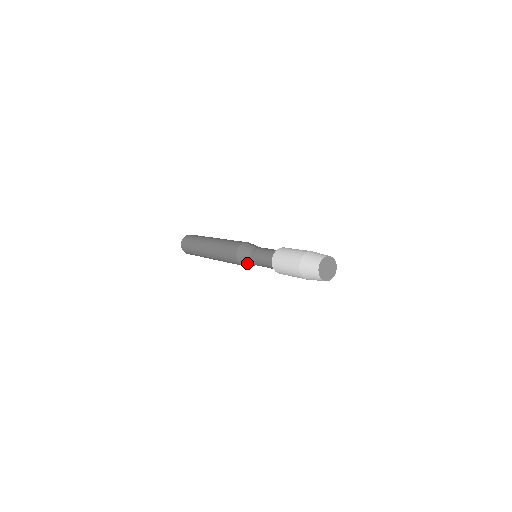
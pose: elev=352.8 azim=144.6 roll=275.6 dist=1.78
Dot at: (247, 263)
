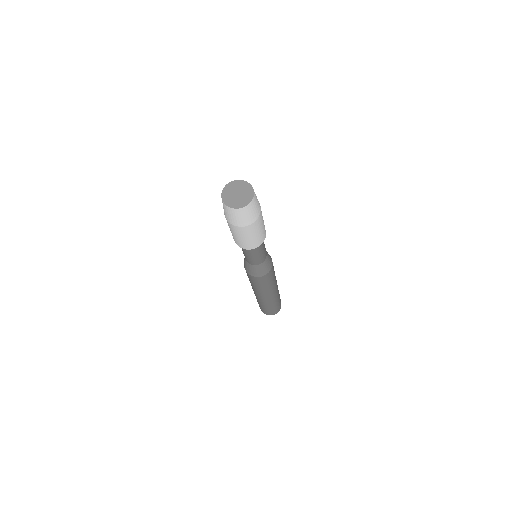
Dot at: (247, 265)
